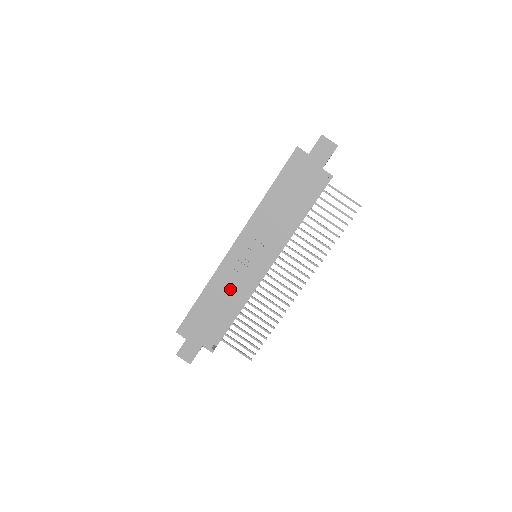
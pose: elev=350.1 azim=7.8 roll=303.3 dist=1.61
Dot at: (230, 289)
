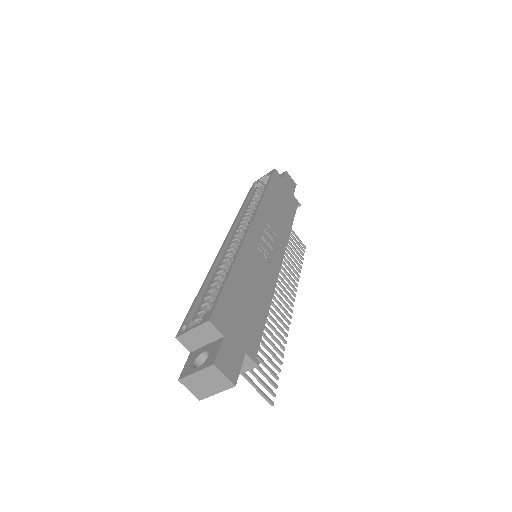
Dot at: (259, 274)
